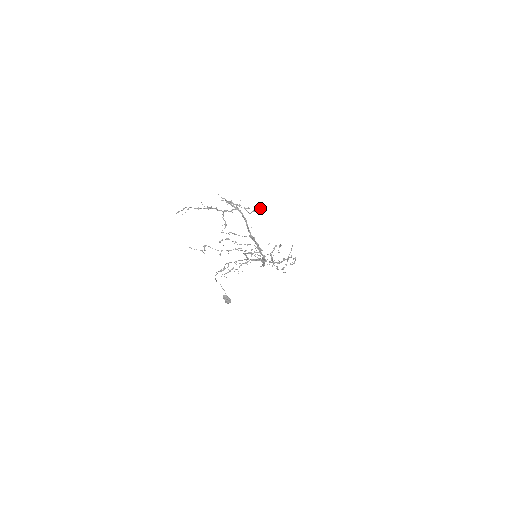
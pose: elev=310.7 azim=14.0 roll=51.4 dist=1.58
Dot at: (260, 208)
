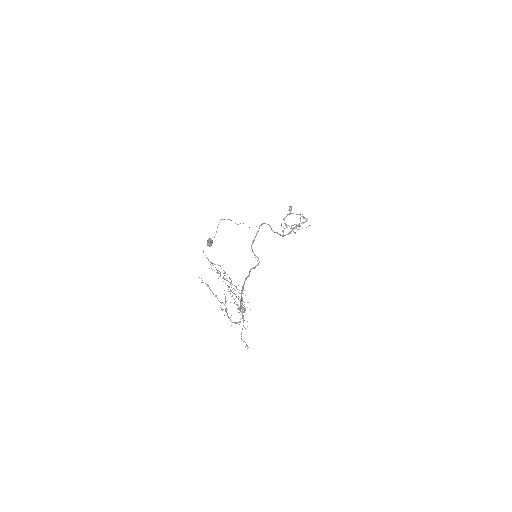
Dot at: (247, 346)
